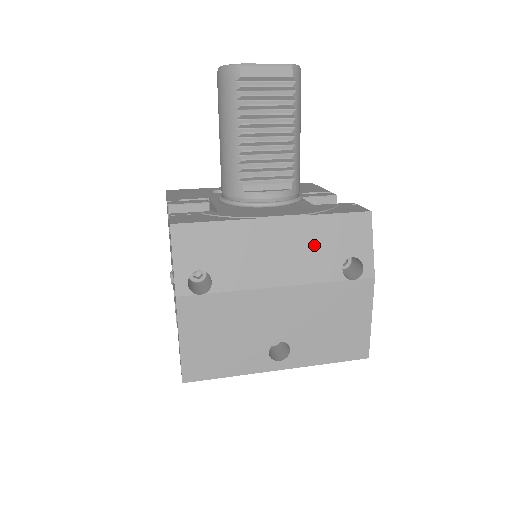
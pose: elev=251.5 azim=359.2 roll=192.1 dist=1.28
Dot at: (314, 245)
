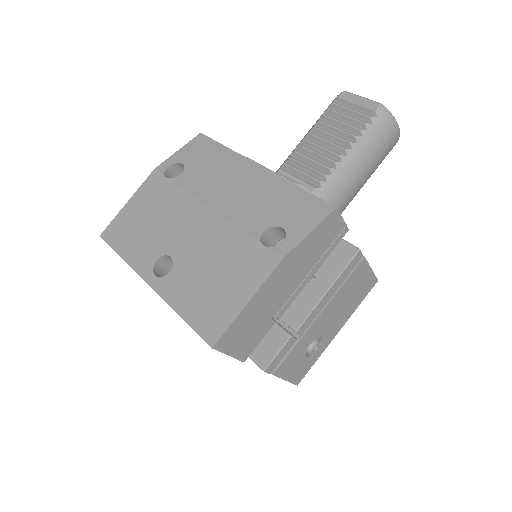
Dot at: (264, 199)
